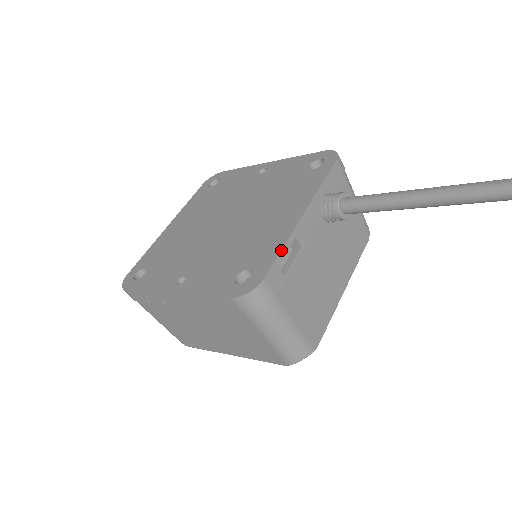
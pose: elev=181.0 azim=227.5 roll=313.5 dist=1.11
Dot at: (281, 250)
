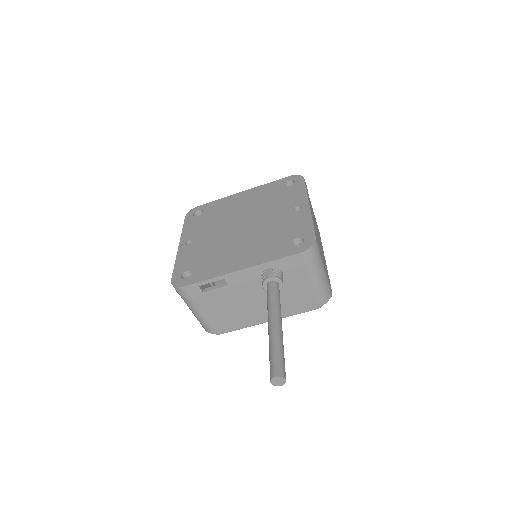
Dot at: (207, 280)
